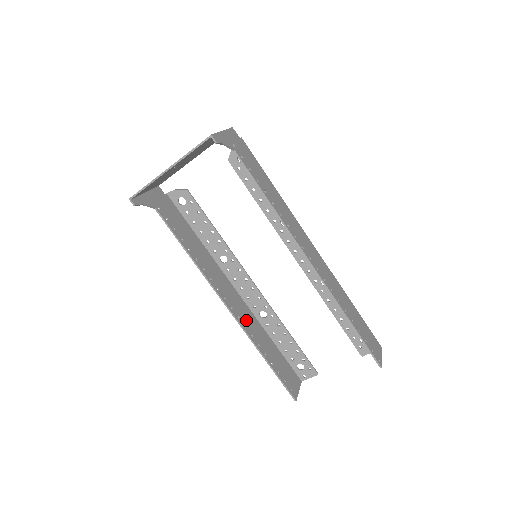
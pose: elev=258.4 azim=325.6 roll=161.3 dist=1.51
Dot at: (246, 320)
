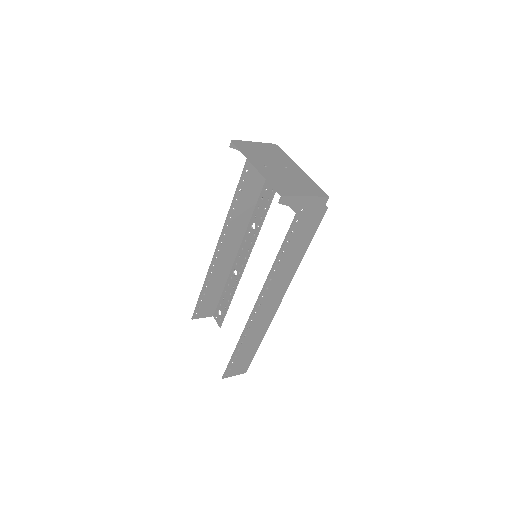
Dot at: (221, 263)
